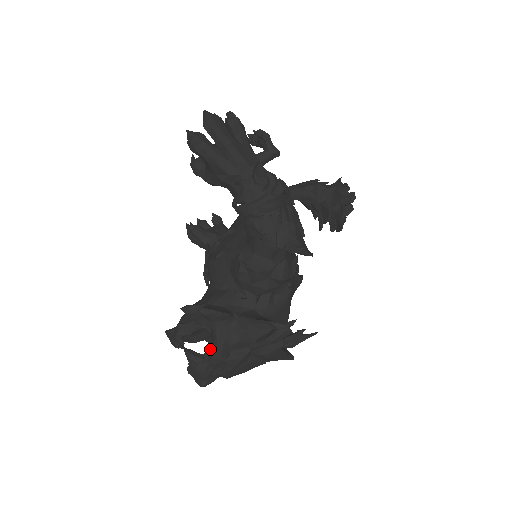
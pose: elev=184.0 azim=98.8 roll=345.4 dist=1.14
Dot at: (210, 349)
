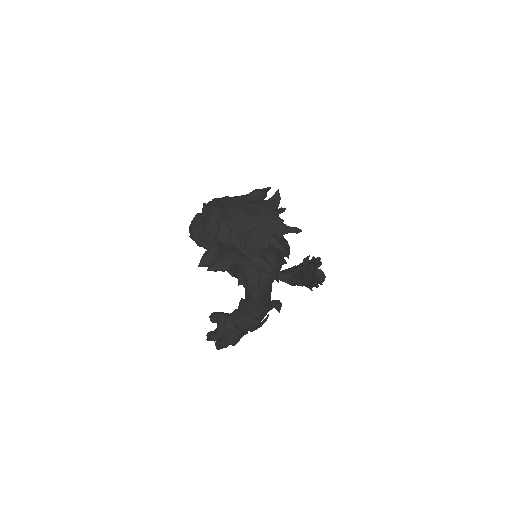
Dot at: occluded
